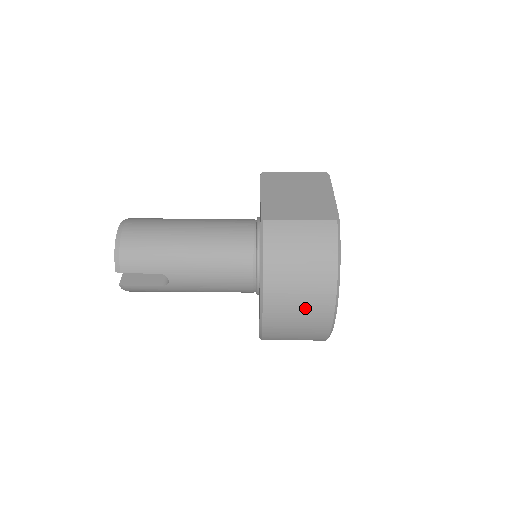
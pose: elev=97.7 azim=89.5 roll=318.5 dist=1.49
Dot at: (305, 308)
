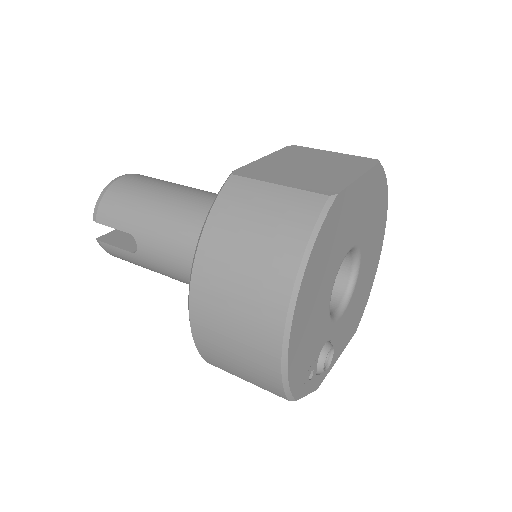
Dot at: (242, 317)
